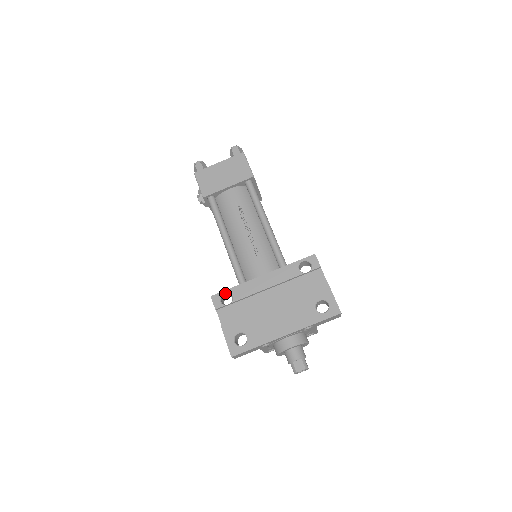
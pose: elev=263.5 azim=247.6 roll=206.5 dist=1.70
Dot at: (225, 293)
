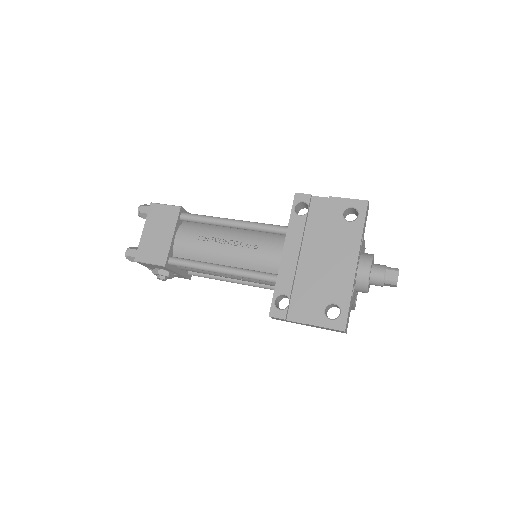
Dot at: (275, 300)
